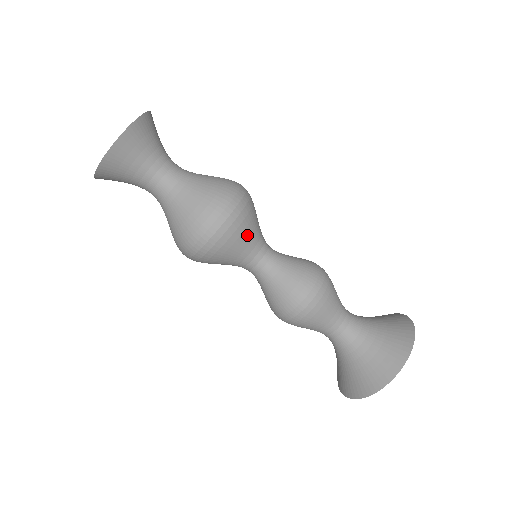
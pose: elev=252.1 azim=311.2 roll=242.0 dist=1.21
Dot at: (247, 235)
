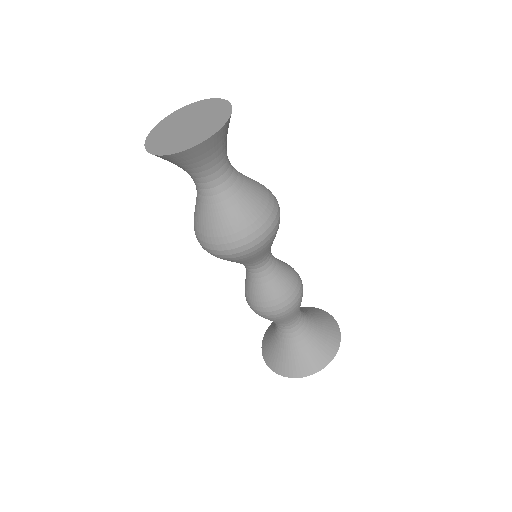
Dot at: (271, 244)
